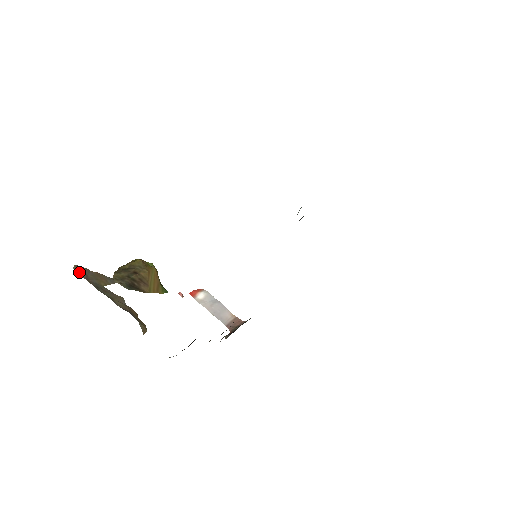
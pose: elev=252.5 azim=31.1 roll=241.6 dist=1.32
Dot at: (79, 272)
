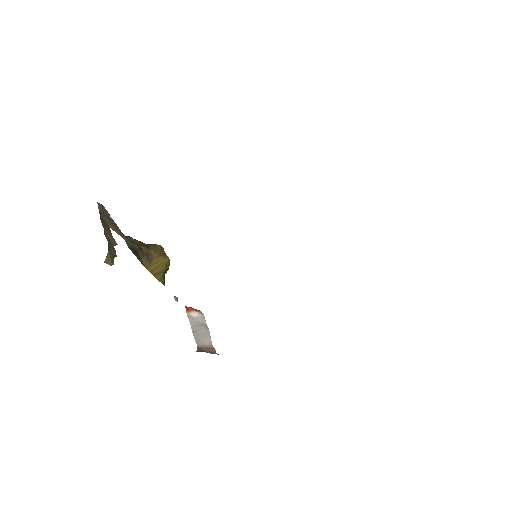
Dot at: (99, 206)
